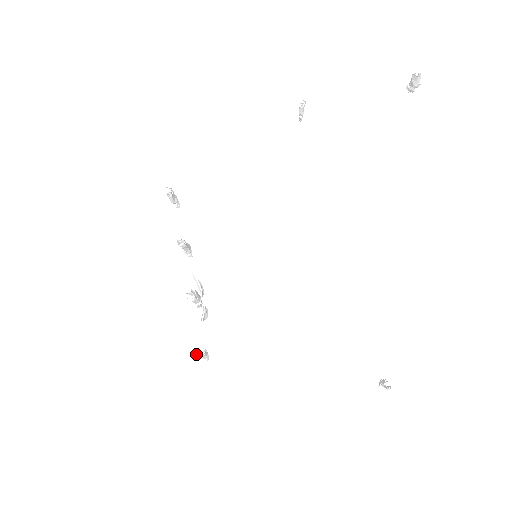
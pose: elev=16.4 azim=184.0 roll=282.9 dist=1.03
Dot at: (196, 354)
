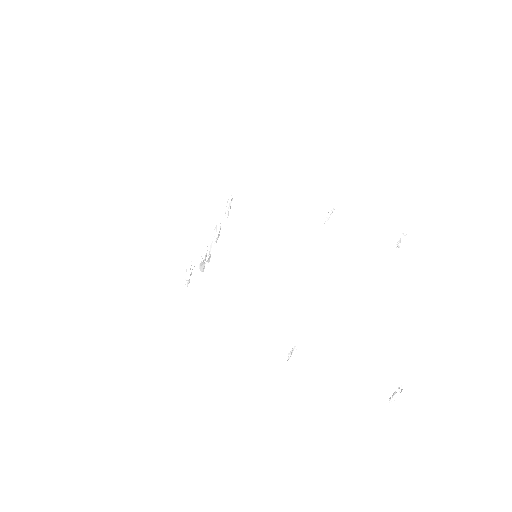
Dot at: (188, 263)
